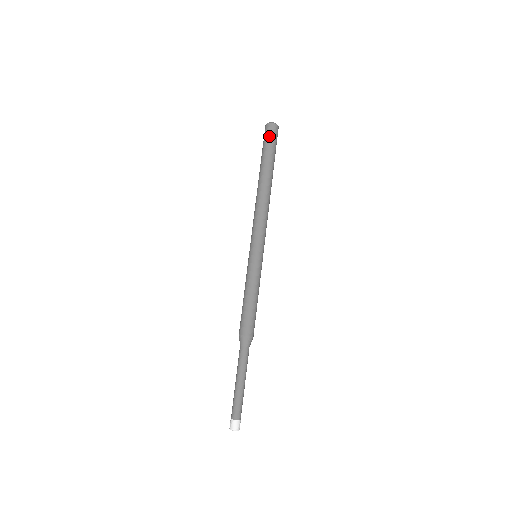
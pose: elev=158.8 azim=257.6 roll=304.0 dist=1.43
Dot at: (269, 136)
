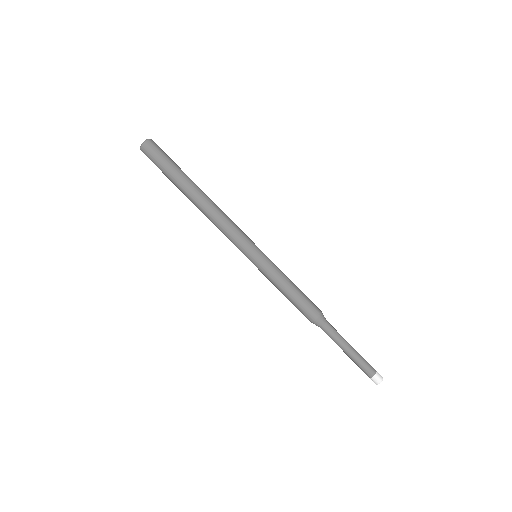
Dot at: (157, 154)
